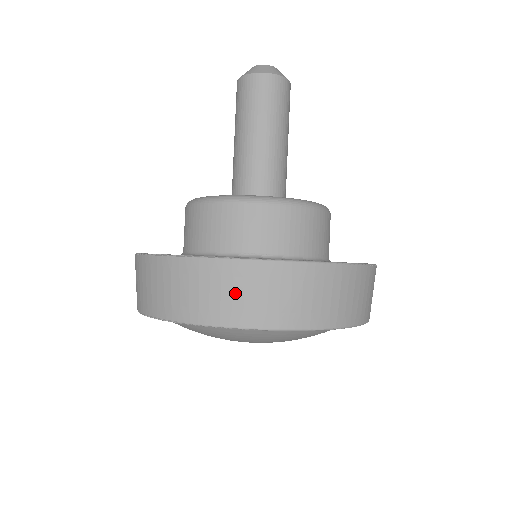
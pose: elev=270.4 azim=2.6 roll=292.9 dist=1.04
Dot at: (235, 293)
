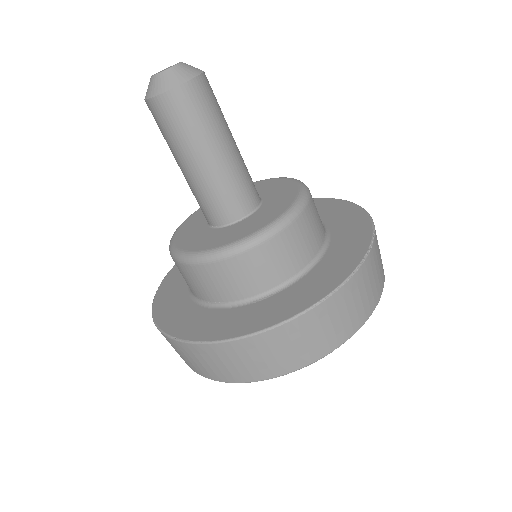
Dot at: (188, 358)
